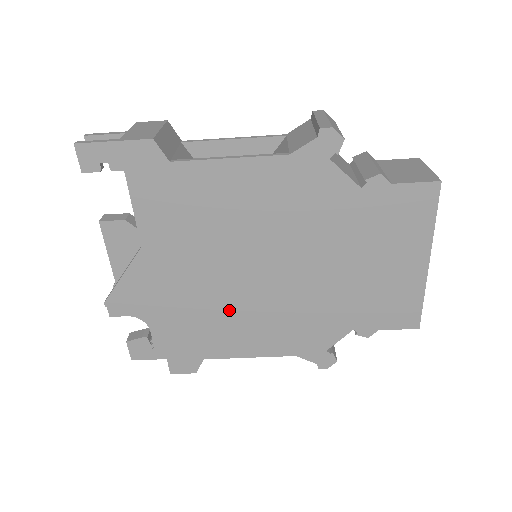
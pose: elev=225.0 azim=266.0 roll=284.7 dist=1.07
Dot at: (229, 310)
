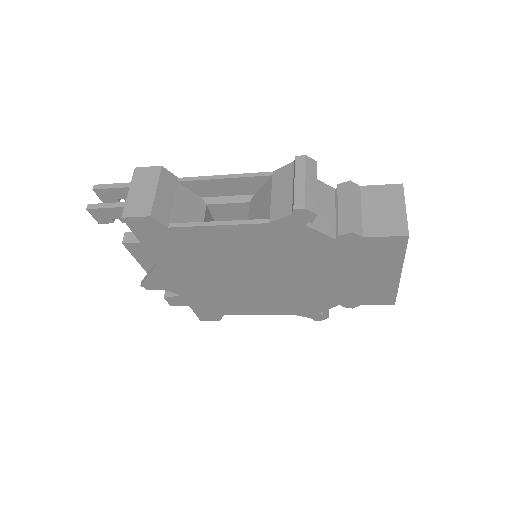
Dot at: (237, 295)
